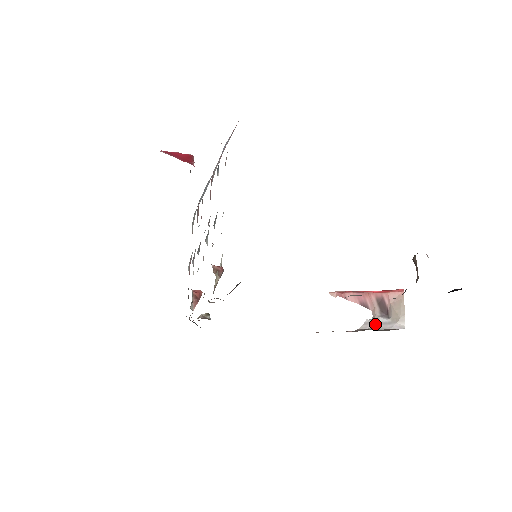
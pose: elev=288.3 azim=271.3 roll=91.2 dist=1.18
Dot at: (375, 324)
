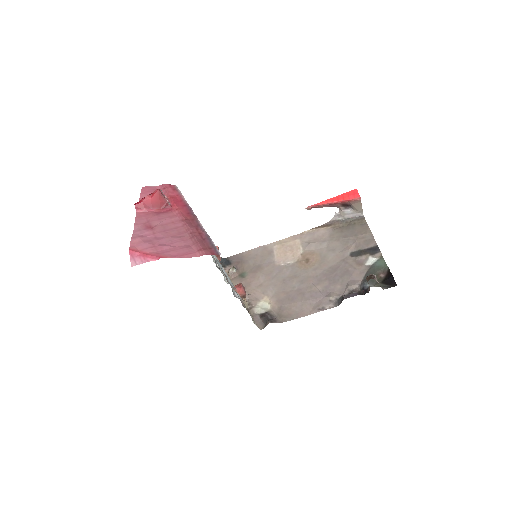
Dot at: (342, 216)
